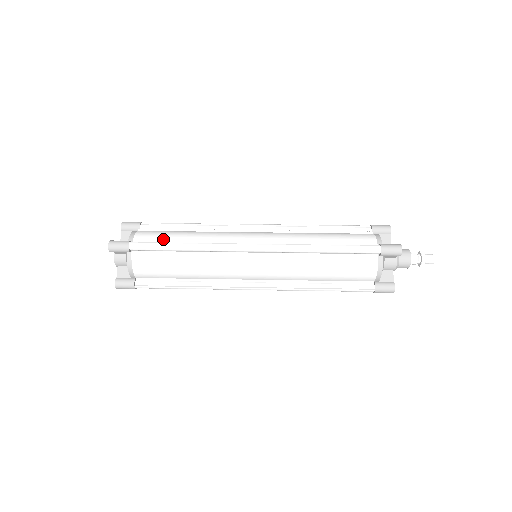
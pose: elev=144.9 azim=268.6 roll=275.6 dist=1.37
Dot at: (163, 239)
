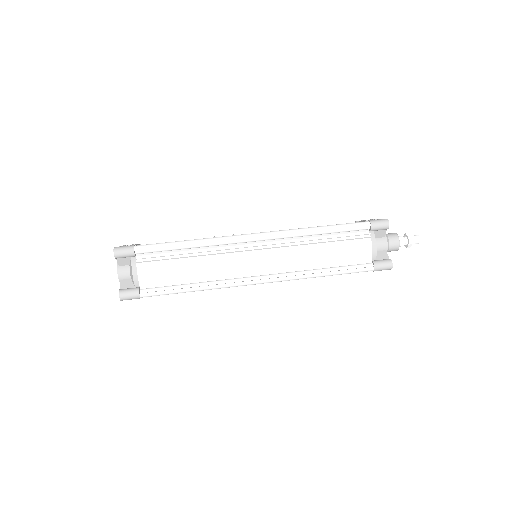
Dot at: (168, 278)
